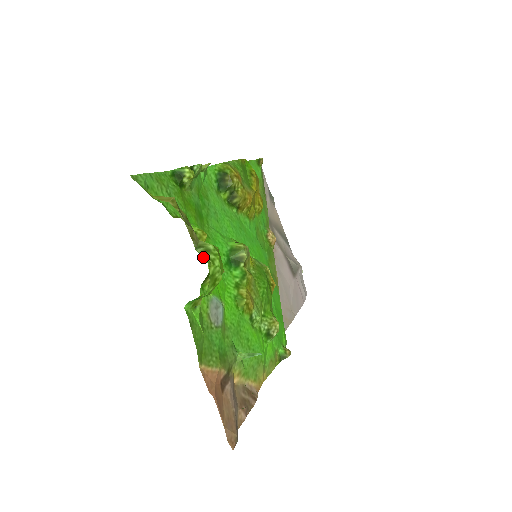
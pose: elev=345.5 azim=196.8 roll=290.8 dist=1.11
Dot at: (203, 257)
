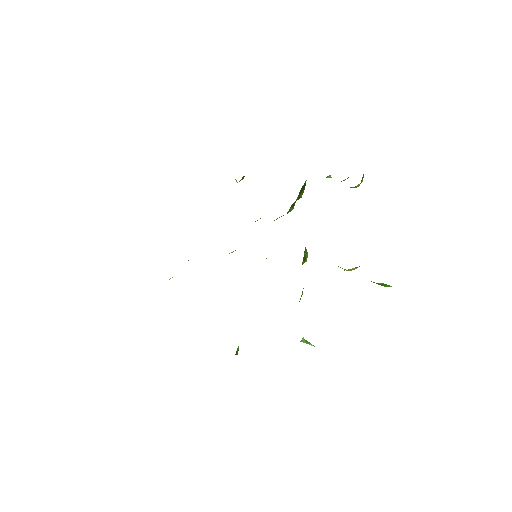
Dot at: occluded
